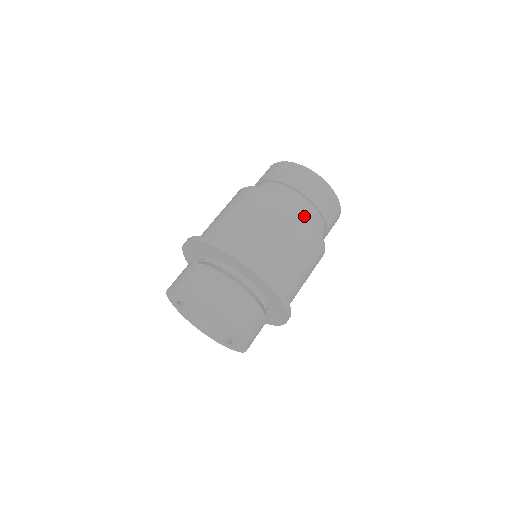
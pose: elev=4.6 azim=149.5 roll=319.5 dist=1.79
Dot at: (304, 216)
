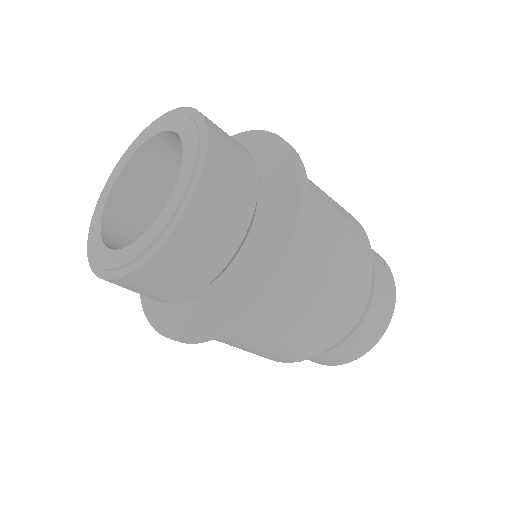
Dot at: (366, 239)
